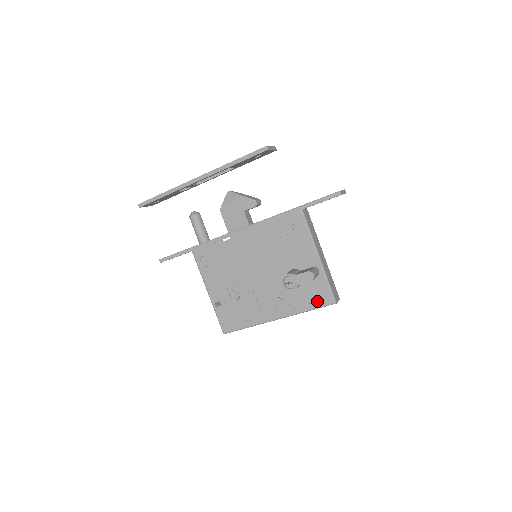
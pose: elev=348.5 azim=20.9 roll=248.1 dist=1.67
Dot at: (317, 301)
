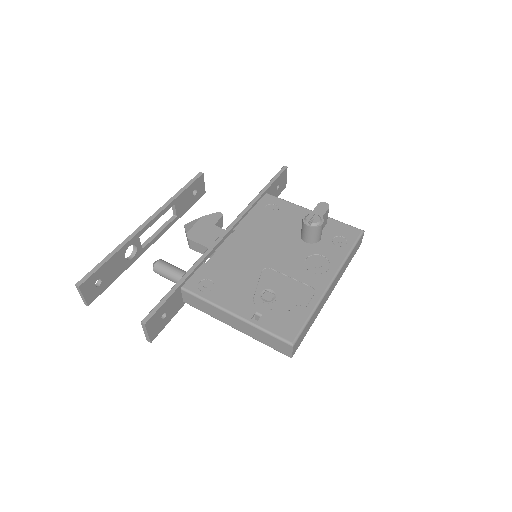
Dot at: (348, 239)
